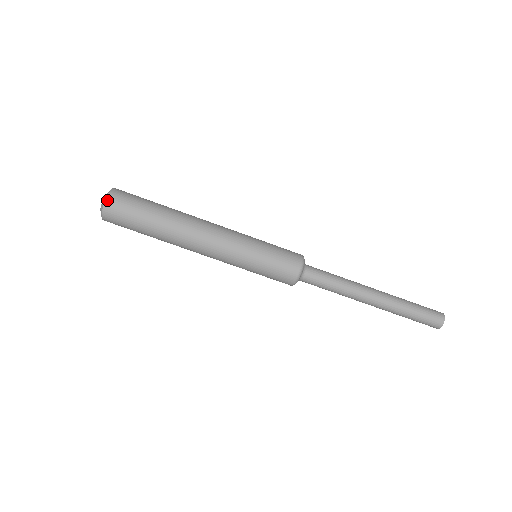
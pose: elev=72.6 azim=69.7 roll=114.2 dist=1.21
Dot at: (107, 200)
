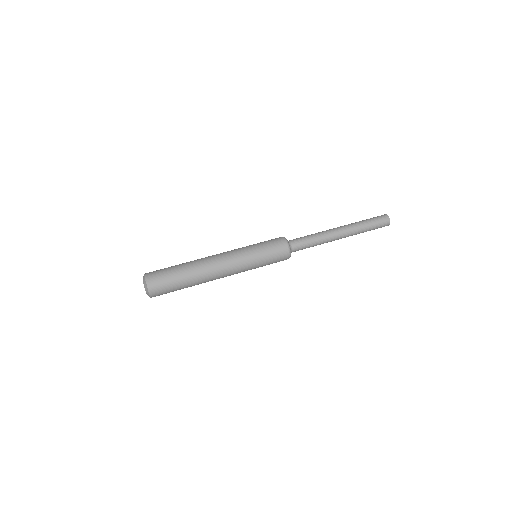
Dot at: occluded
